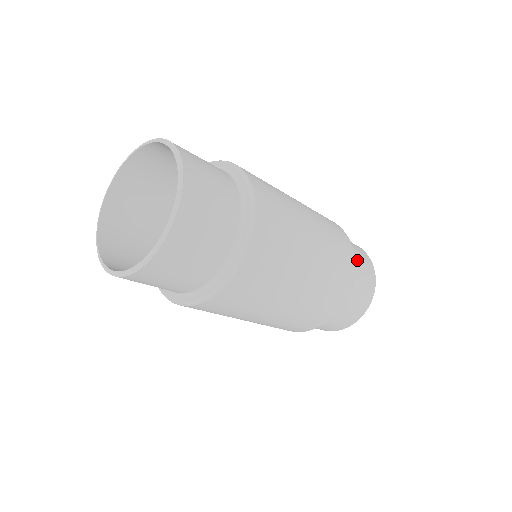
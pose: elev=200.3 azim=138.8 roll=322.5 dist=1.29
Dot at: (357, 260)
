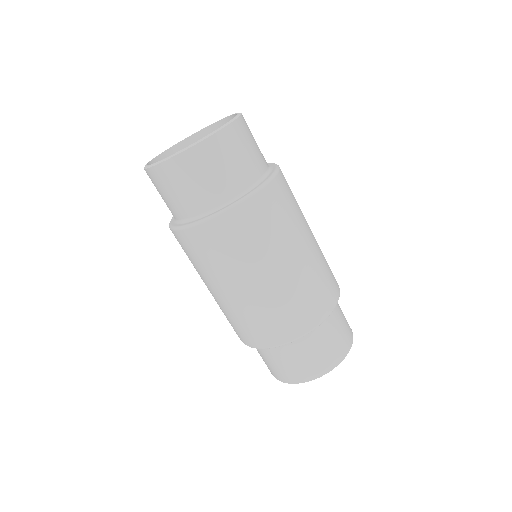
Dot at: (332, 330)
